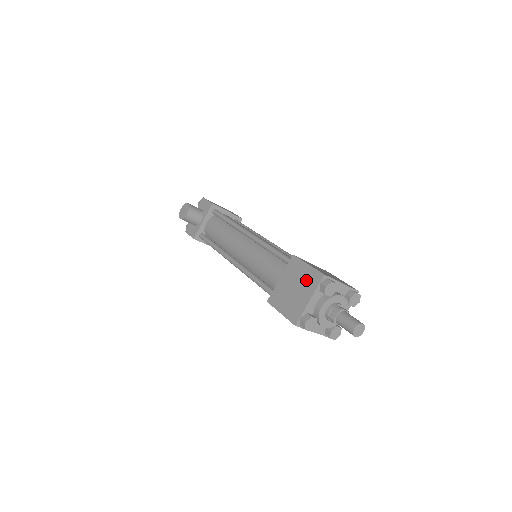
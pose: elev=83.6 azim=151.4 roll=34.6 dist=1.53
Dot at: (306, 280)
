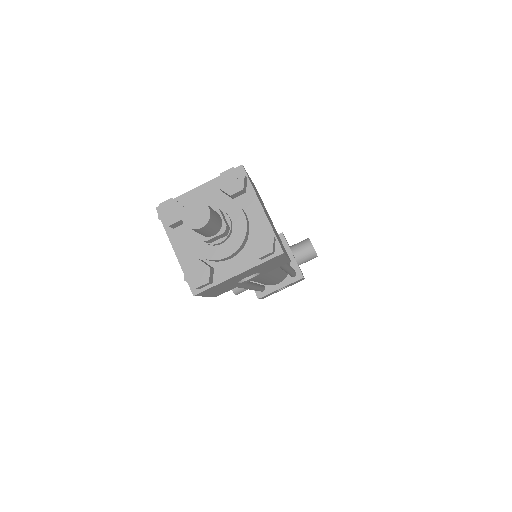
Dot at: occluded
